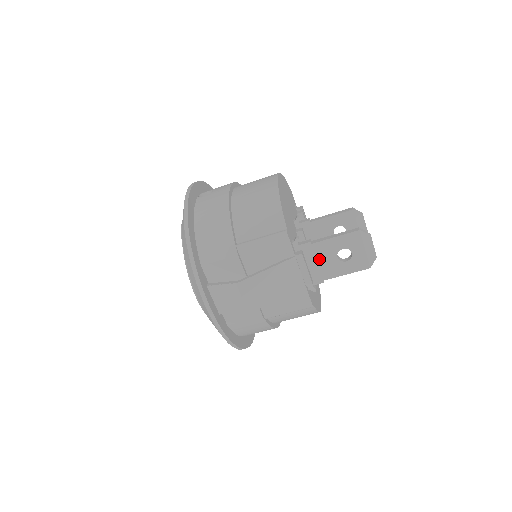
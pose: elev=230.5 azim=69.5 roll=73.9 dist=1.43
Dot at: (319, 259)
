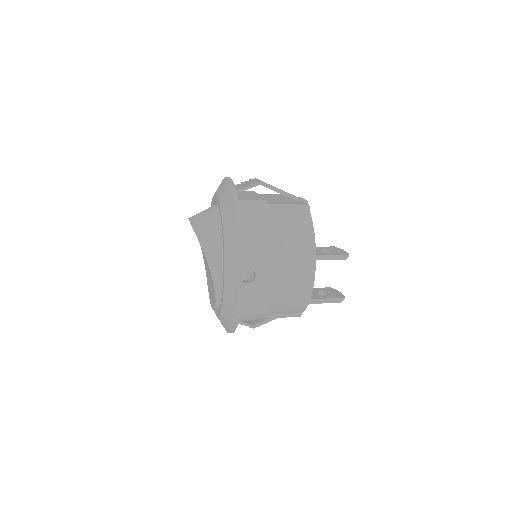
Dot at: occluded
